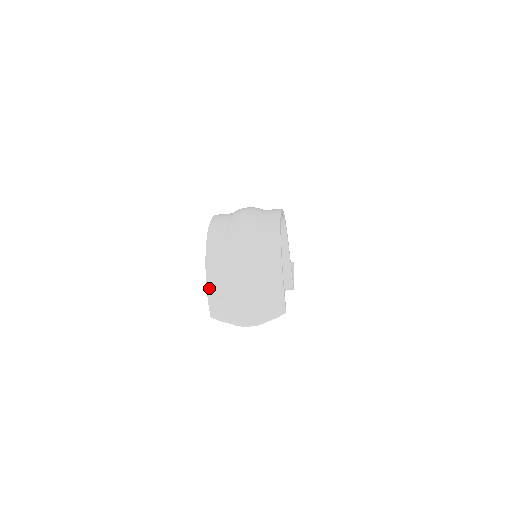
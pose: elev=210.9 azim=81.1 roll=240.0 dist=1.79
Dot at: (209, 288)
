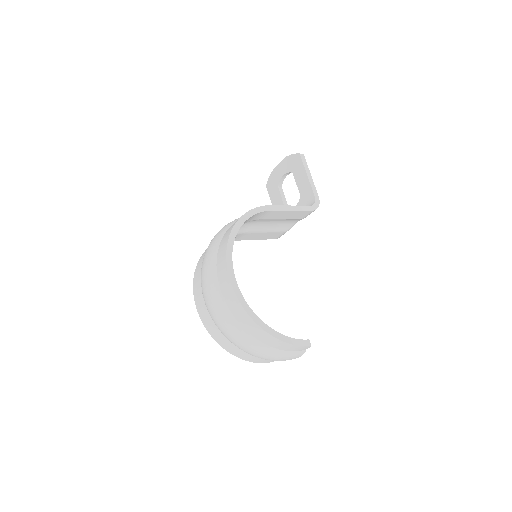
Dot at: (246, 360)
